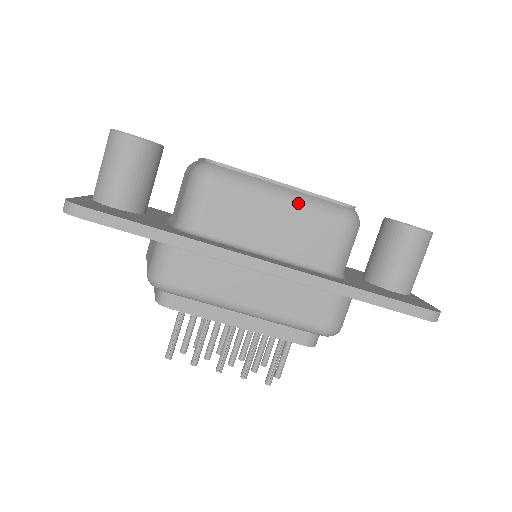
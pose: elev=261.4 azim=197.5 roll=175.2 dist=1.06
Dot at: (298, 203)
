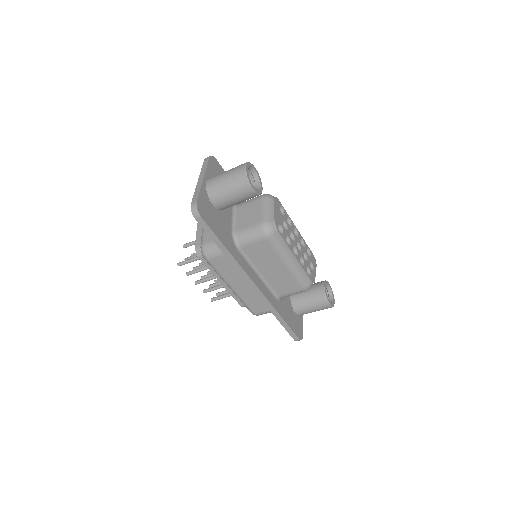
Dot at: (293, 270)
